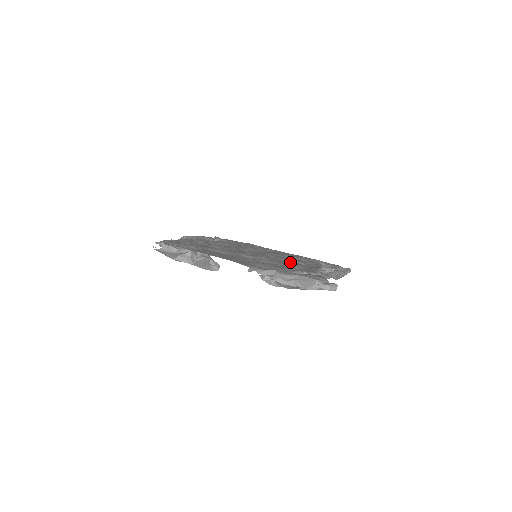
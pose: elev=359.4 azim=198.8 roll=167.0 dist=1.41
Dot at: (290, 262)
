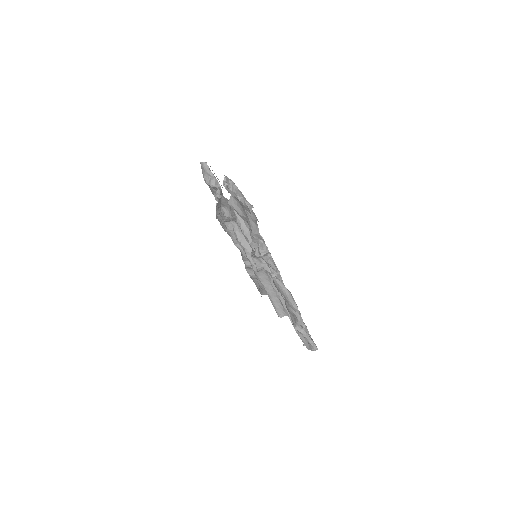
Dot at: occluded
